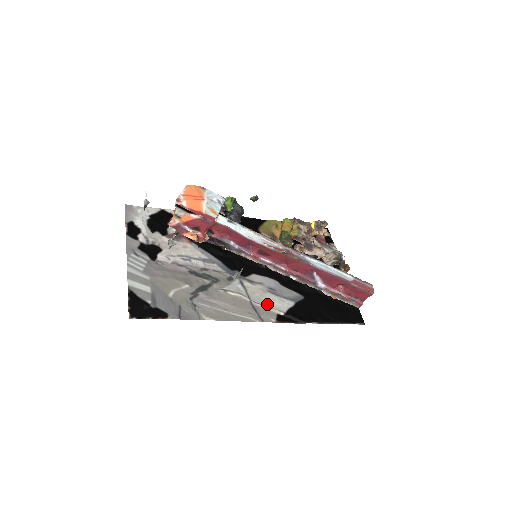
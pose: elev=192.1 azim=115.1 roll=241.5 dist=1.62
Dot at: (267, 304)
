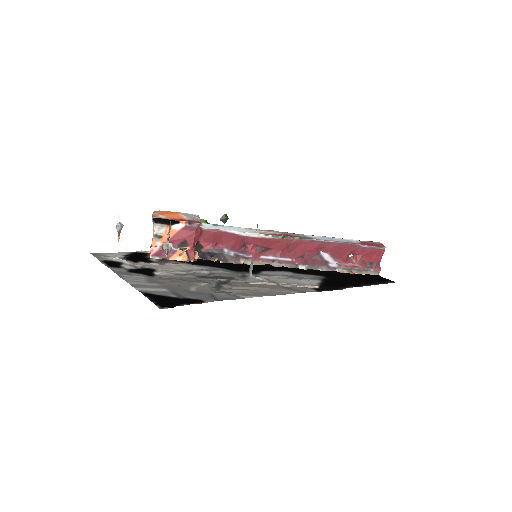
Dot at: (296, 284)
